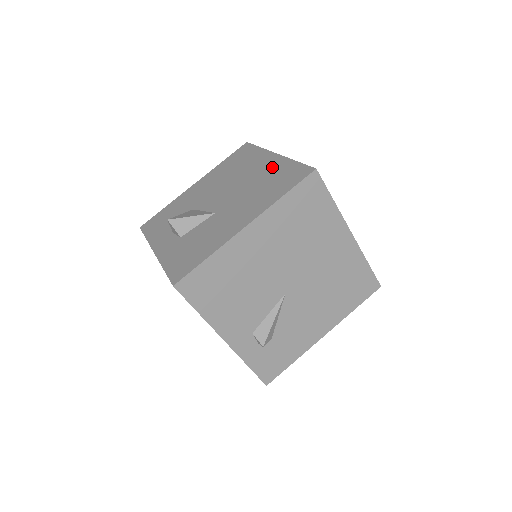
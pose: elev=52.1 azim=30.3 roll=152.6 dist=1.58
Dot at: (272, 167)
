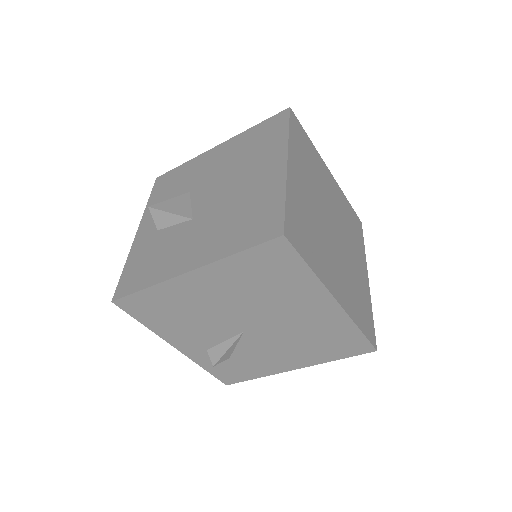
Dot at: (266, 186)
